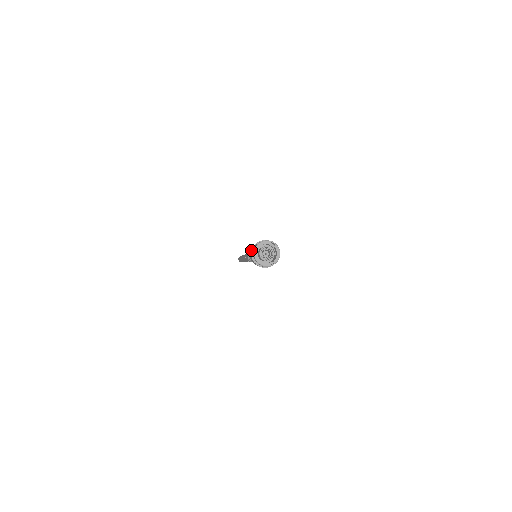
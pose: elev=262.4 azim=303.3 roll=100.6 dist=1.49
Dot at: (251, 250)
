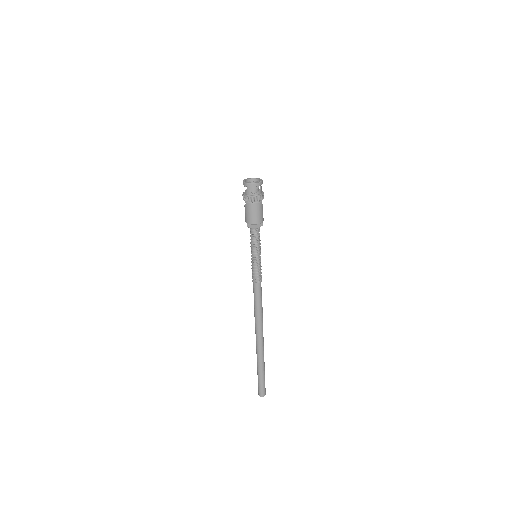
Dot at: (243, 196)
